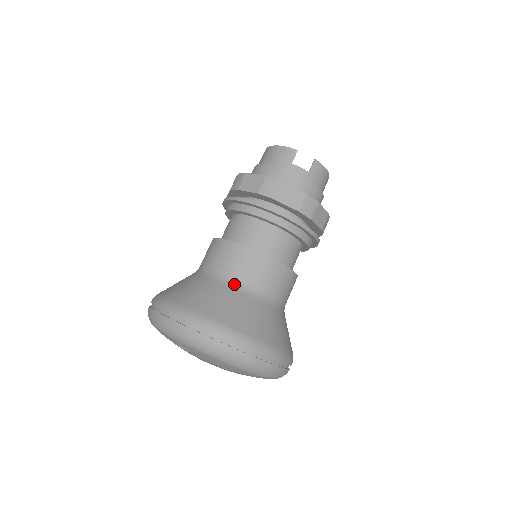
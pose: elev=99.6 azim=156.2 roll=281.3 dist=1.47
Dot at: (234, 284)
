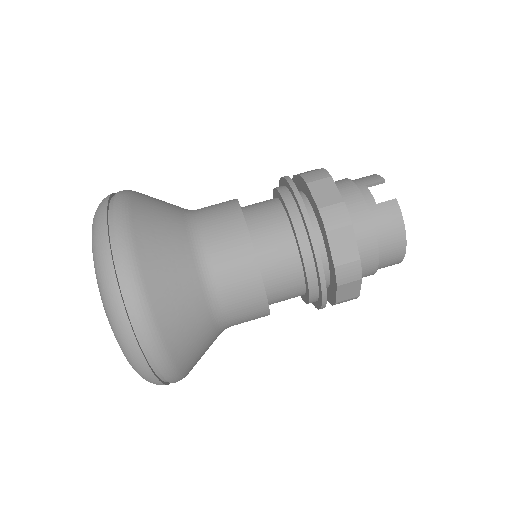
Dot at: (191, 219)
